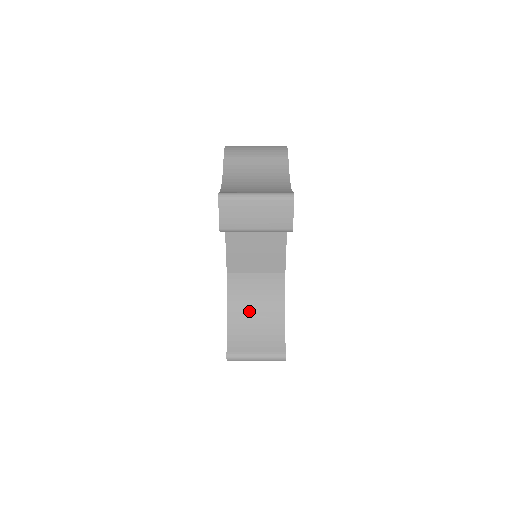
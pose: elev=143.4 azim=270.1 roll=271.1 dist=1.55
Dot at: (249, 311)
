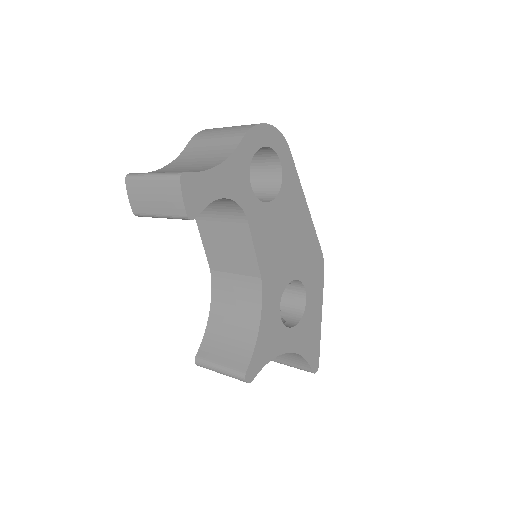
Dot at: (227, 316)
